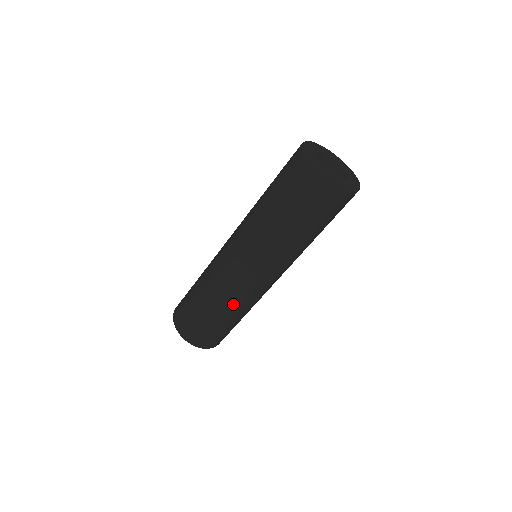
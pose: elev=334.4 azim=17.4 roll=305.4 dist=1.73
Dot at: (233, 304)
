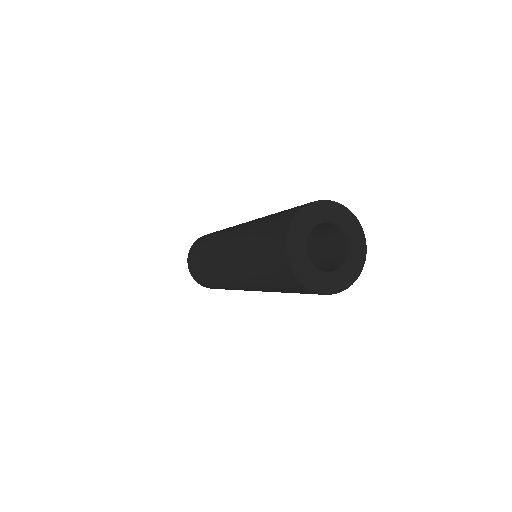
Dot at: (216, 279)
